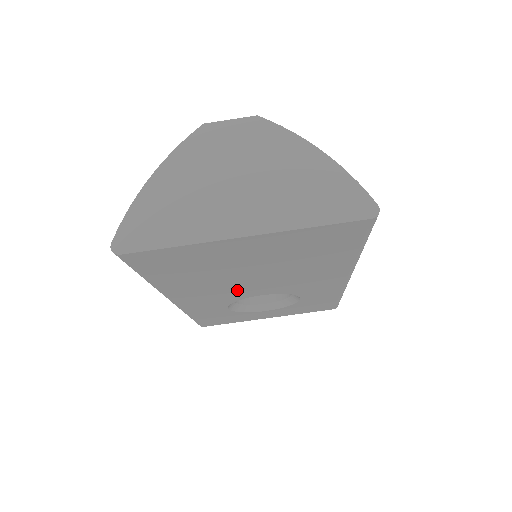
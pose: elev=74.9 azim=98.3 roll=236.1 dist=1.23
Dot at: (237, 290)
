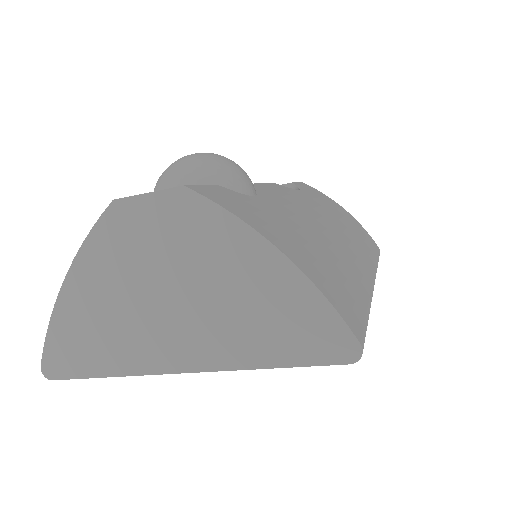
Dot at: occluded
